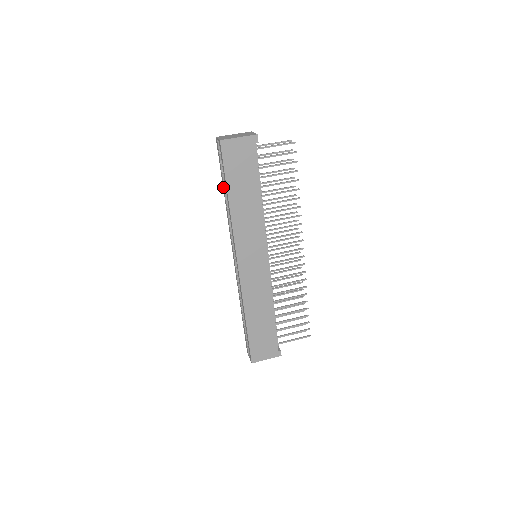
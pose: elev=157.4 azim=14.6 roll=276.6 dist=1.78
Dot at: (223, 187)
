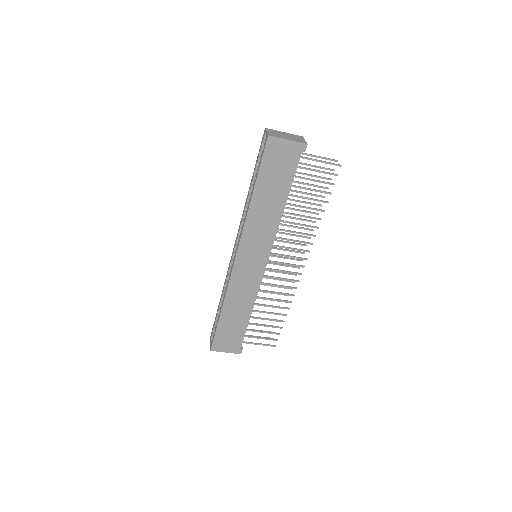
Dot at: (252, 179)
